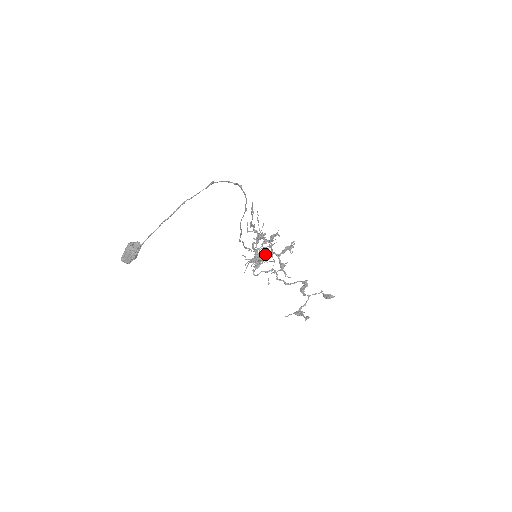
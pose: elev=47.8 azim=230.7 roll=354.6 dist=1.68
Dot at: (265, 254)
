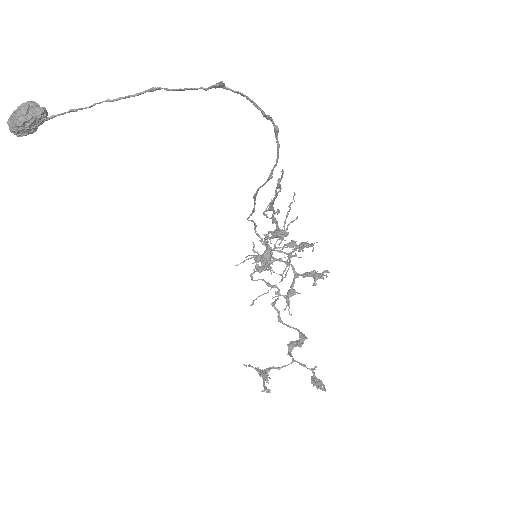
Dot at: (280, 260)
